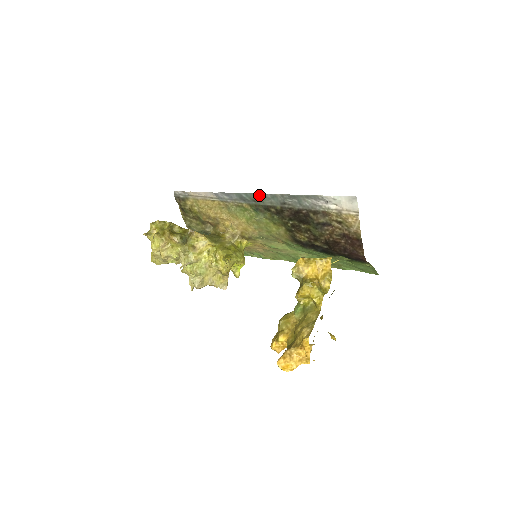
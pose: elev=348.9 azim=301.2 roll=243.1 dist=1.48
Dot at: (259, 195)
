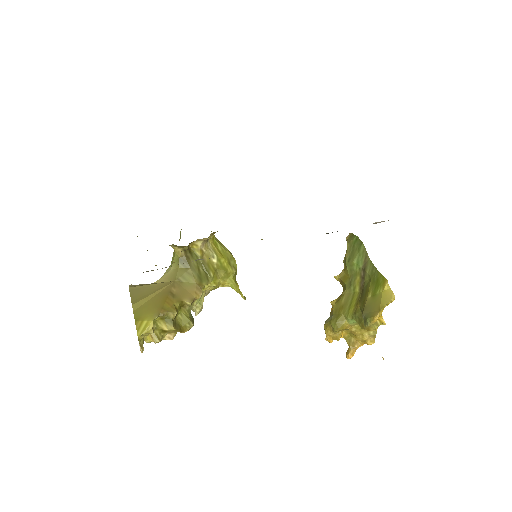
Dot at: occluded
